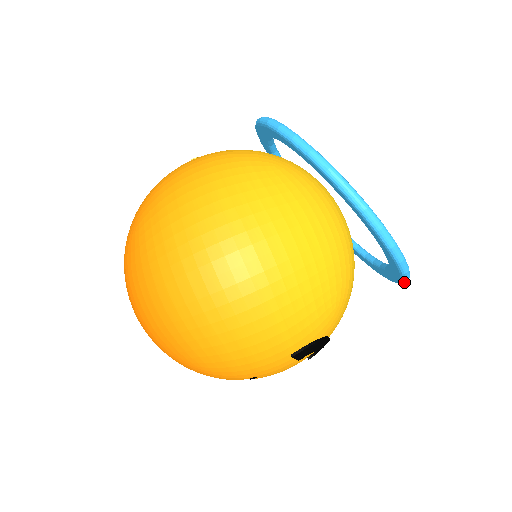
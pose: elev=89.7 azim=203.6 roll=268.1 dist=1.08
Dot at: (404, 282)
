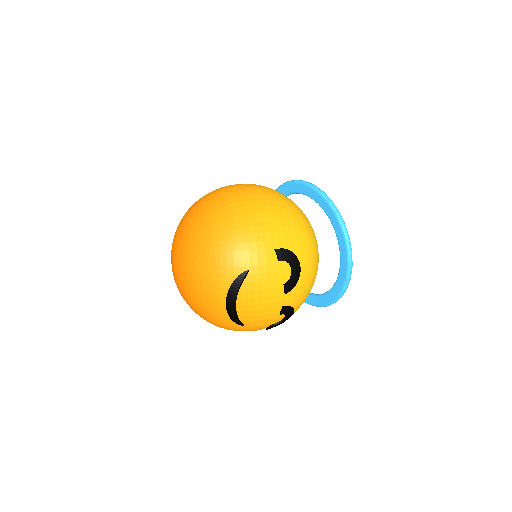
Dot at: (350, 262)
